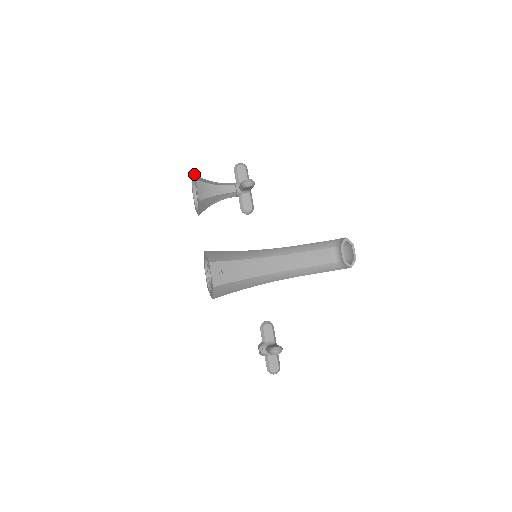
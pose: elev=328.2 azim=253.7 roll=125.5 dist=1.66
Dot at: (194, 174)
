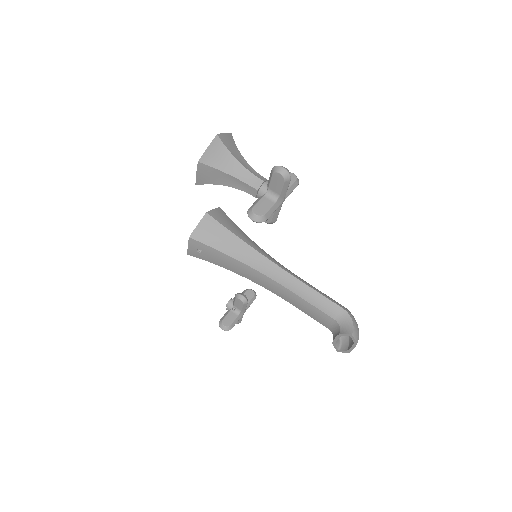
Dot at: (218, 139)
